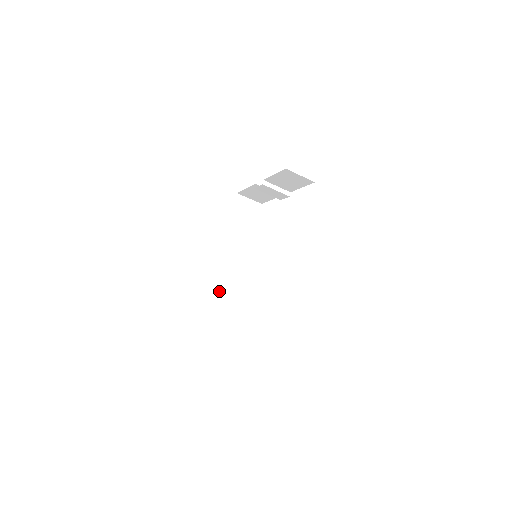
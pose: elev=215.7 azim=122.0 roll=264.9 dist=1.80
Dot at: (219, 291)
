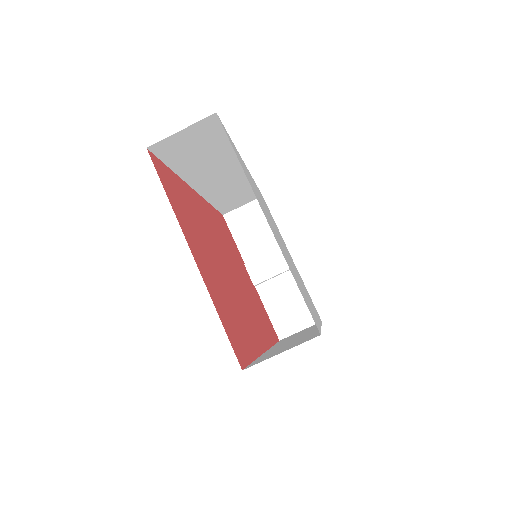
Dot at: occluded
